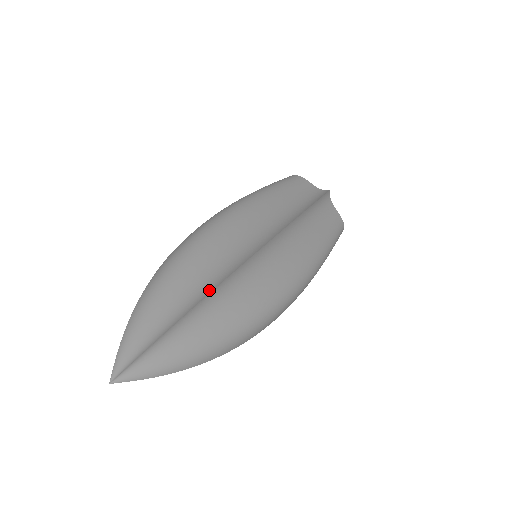
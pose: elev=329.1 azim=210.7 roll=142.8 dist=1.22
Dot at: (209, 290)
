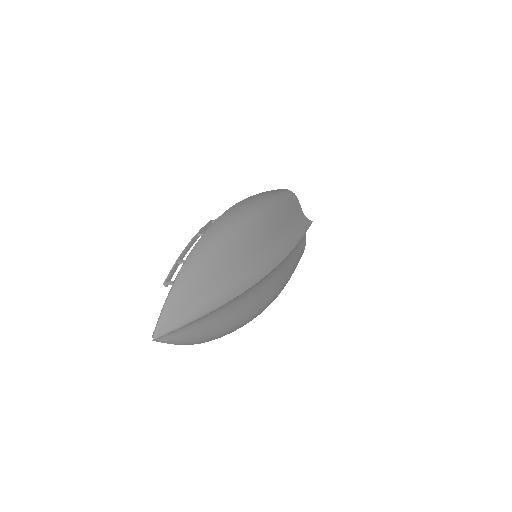
Dot at: (246, 286)
